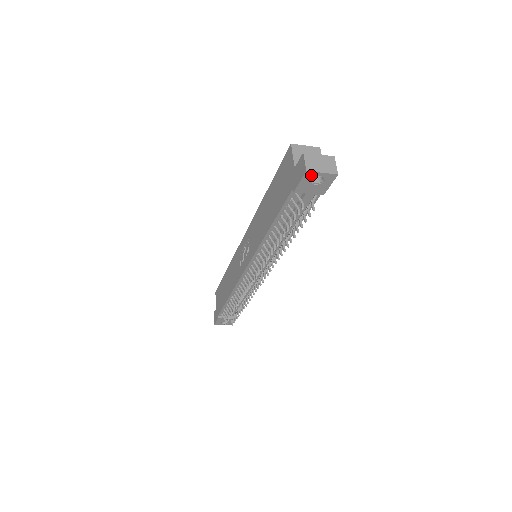
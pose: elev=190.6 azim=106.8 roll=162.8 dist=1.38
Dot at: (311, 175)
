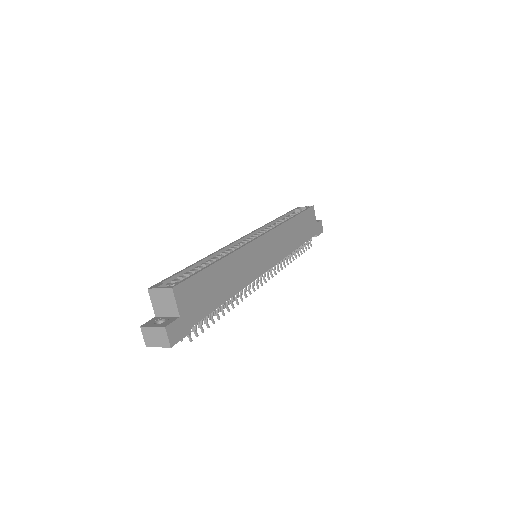
Dot at: (155, 344)
